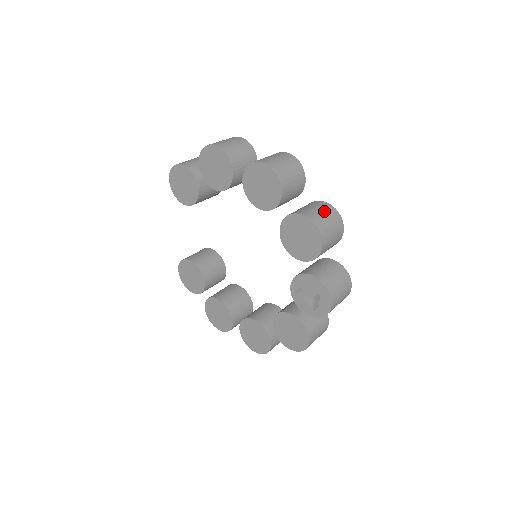
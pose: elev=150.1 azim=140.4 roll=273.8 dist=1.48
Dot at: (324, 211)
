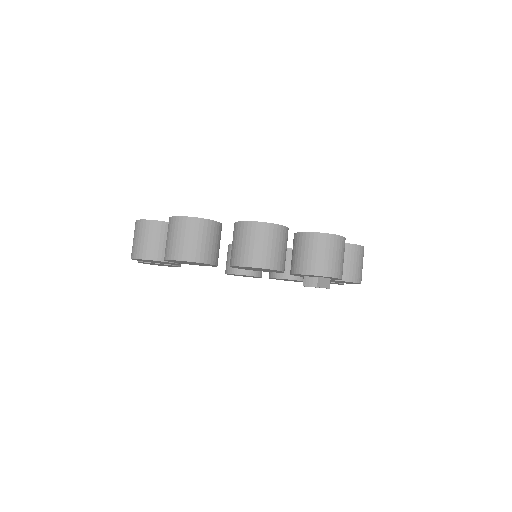
Dot at: (247, 239)
